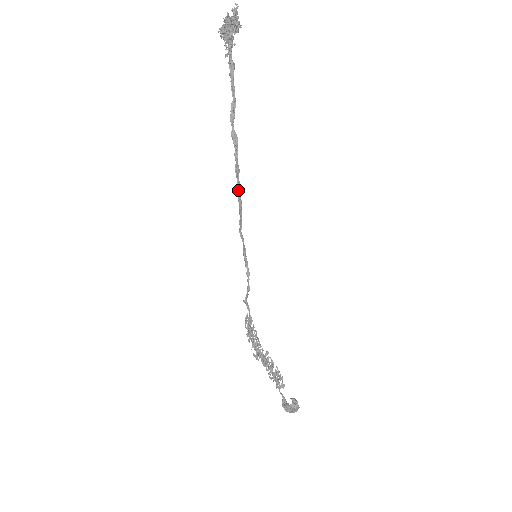
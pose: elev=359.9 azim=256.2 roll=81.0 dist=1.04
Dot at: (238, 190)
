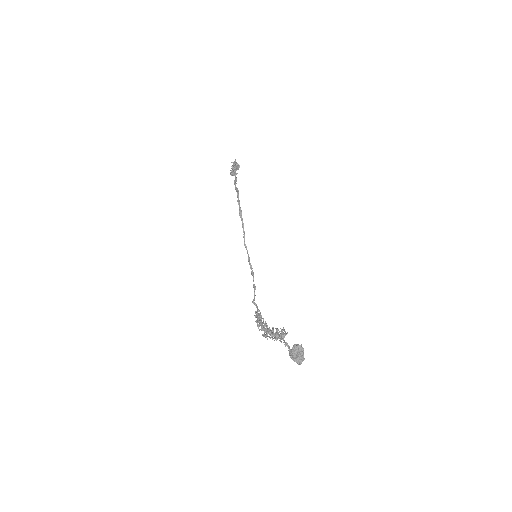
Dot at: (240, 213)
